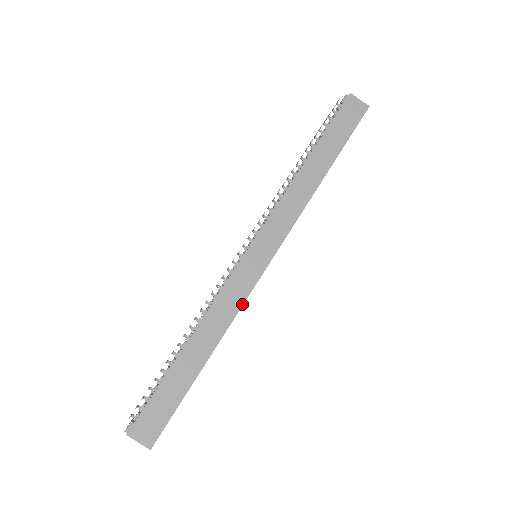
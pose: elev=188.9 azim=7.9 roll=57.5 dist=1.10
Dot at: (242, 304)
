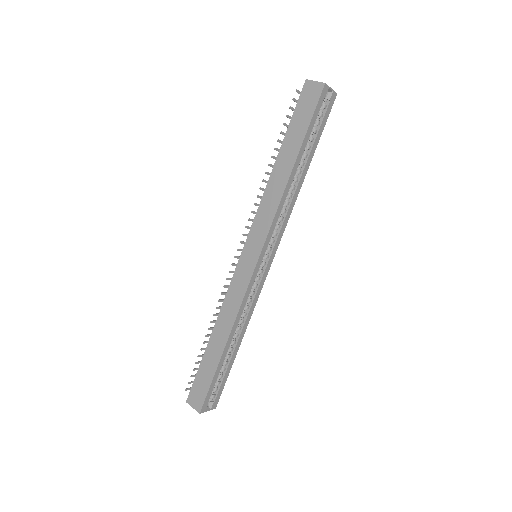
Dot at: (242, 299)
